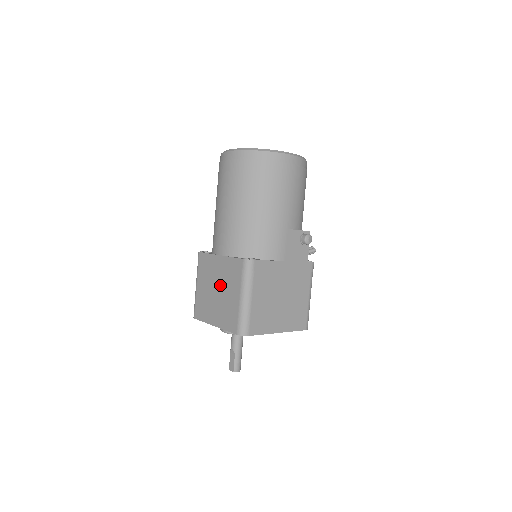
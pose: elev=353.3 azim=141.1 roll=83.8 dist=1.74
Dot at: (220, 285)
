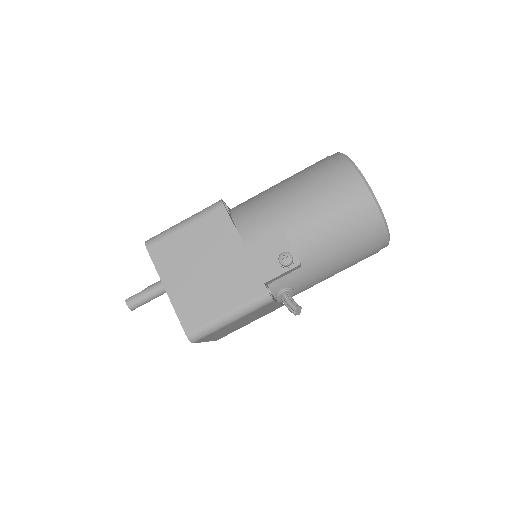
Dot at: occluded
